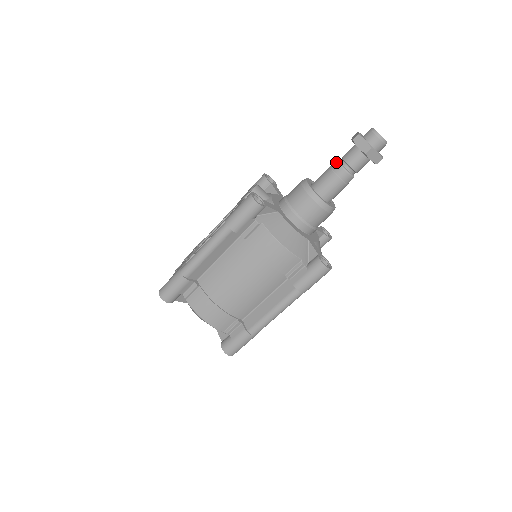
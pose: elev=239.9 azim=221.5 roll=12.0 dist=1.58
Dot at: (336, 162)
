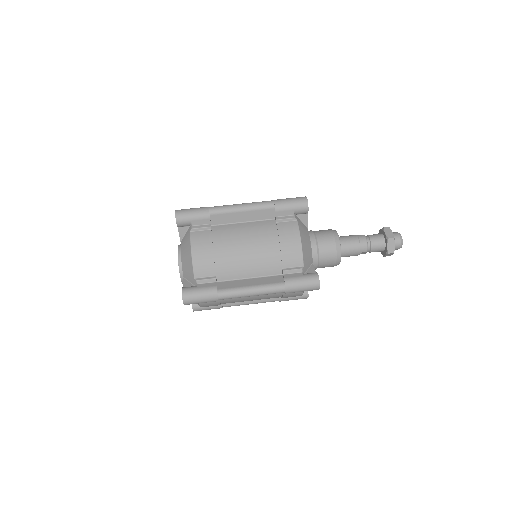
Dot at: occluded
